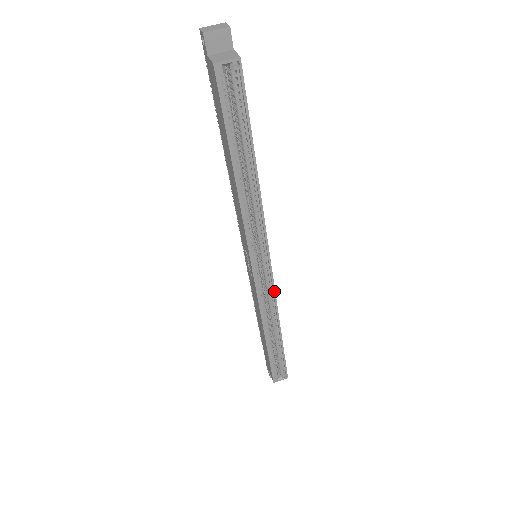
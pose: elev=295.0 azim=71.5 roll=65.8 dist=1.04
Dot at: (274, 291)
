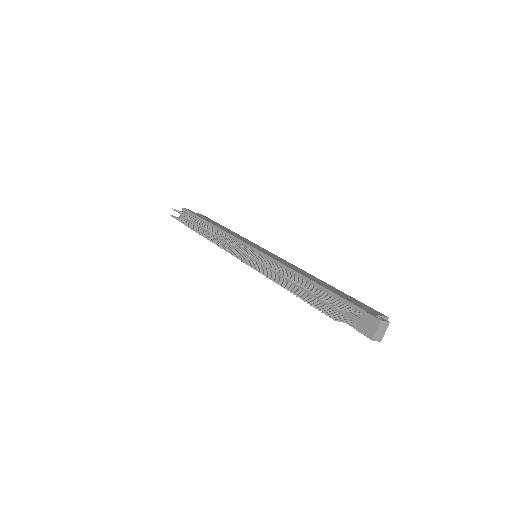
Dot at: occluded
